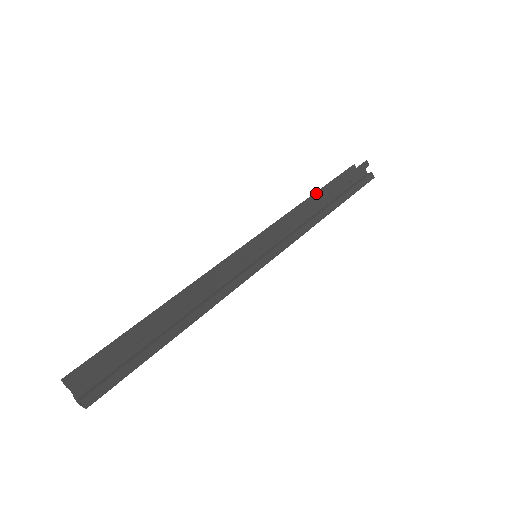
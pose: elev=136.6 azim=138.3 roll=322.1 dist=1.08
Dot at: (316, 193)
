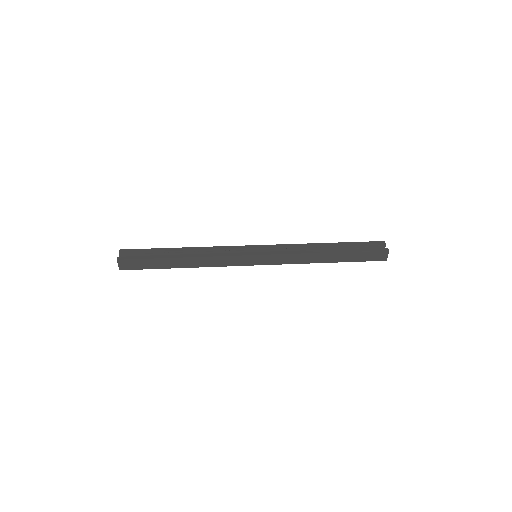
Dot at: occluded
